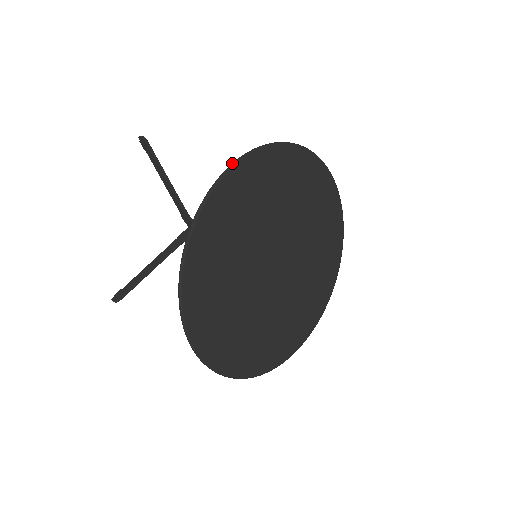
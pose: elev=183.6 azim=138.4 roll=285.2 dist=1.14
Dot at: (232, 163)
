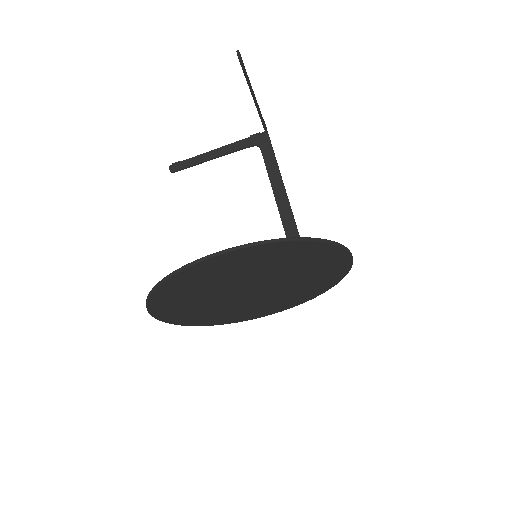
Dot at: (219, 251)
